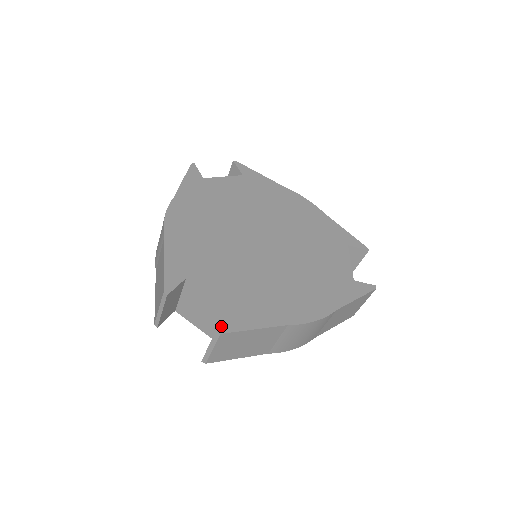
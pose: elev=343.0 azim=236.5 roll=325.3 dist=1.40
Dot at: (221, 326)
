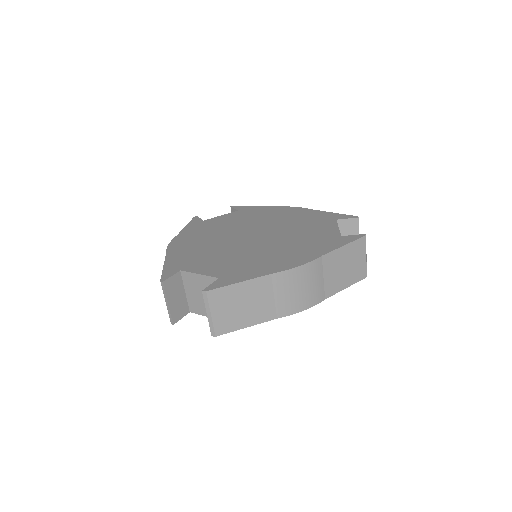
Dot at: (207, 287)
